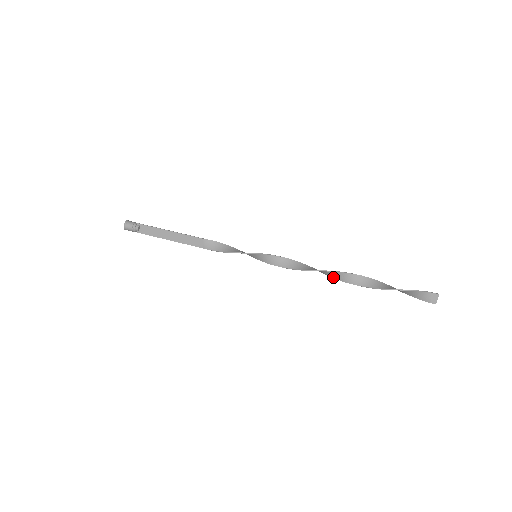
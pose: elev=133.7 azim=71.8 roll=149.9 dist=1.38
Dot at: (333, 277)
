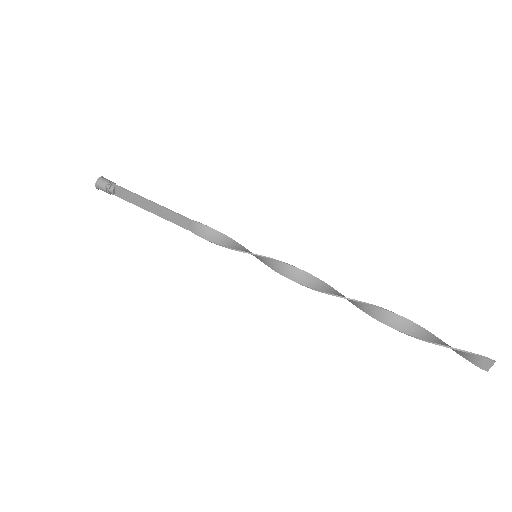
Dot at: (353, 304)
